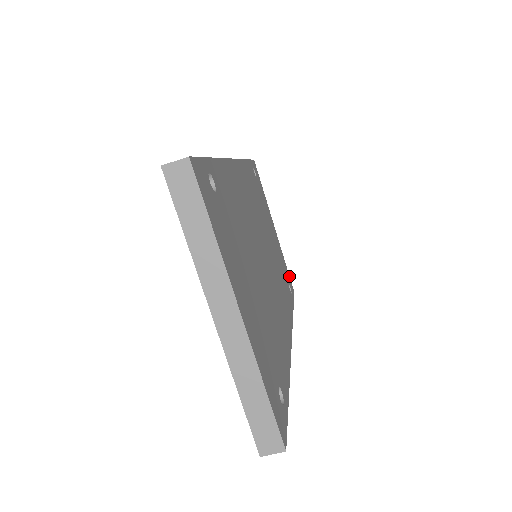
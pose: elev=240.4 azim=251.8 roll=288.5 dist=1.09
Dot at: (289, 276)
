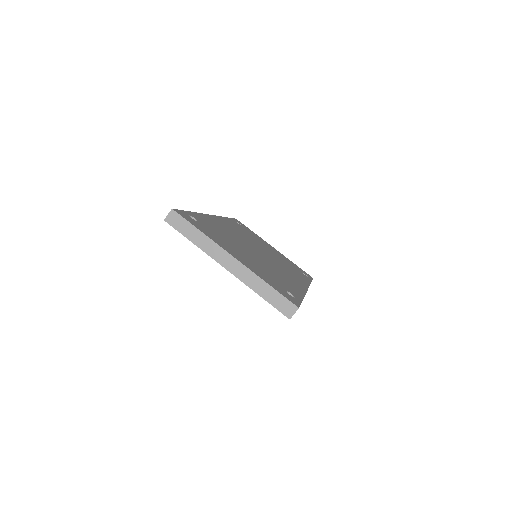
Dot at: occluded
